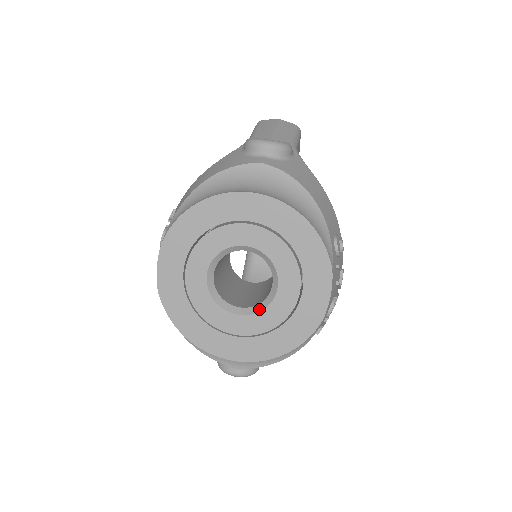
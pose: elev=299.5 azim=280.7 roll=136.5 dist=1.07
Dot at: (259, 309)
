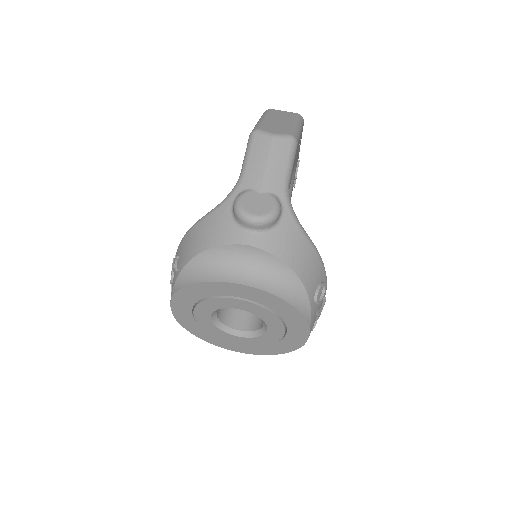
Dot at: (254, 335)
